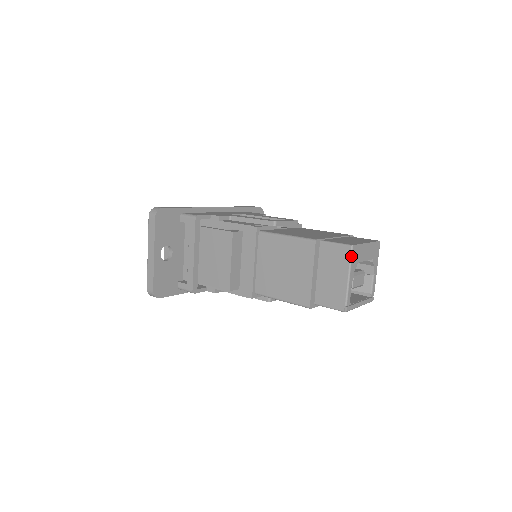
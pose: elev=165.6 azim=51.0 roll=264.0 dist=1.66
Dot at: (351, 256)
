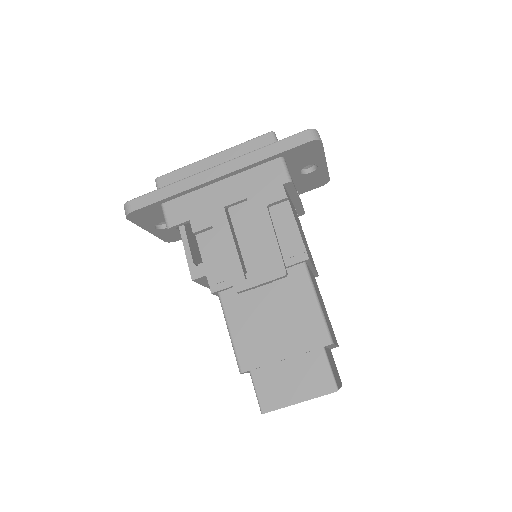
Dot at: occluded
